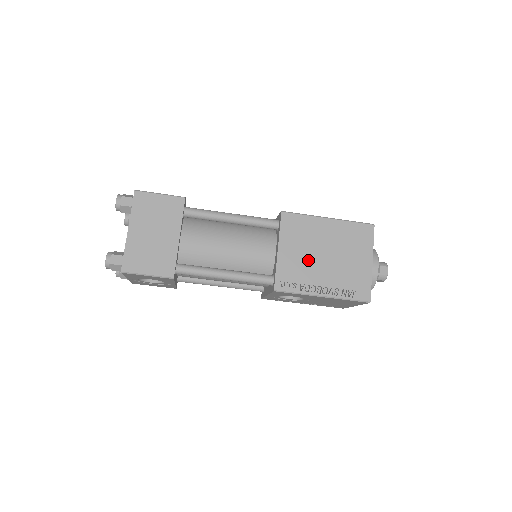
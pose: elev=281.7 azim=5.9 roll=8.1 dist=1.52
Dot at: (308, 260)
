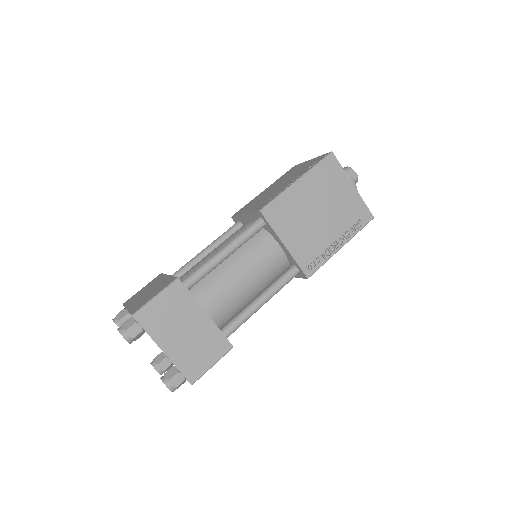
Dot at: (311, 231)
